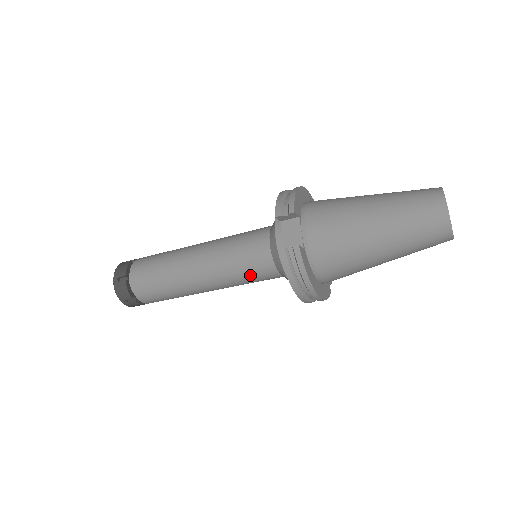
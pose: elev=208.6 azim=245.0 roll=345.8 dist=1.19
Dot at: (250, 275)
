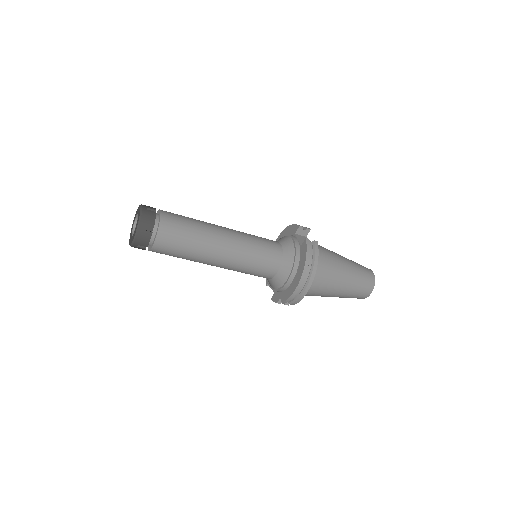
Dot at: (262, 257)
